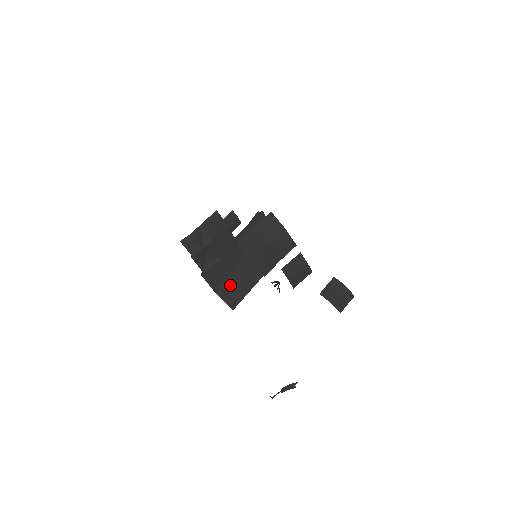
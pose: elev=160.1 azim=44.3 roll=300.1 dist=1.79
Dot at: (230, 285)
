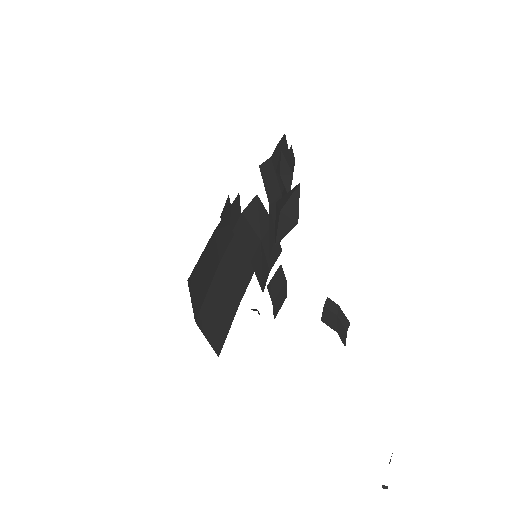
Dot at: (211, 310)
